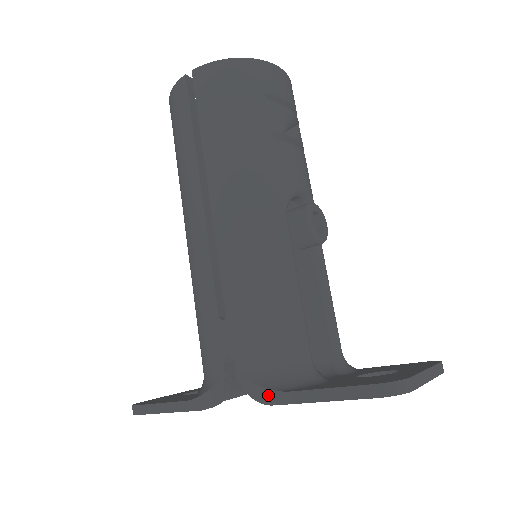
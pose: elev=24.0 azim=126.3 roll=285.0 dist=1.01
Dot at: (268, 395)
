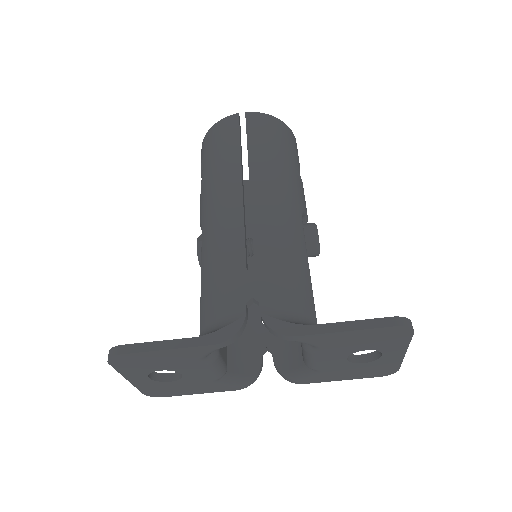
Dot at: (293, 328)
